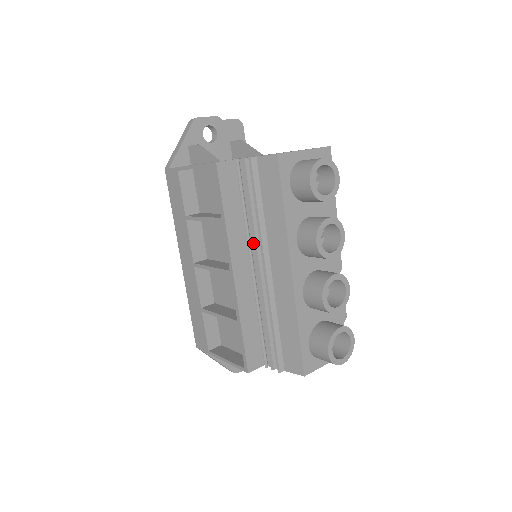
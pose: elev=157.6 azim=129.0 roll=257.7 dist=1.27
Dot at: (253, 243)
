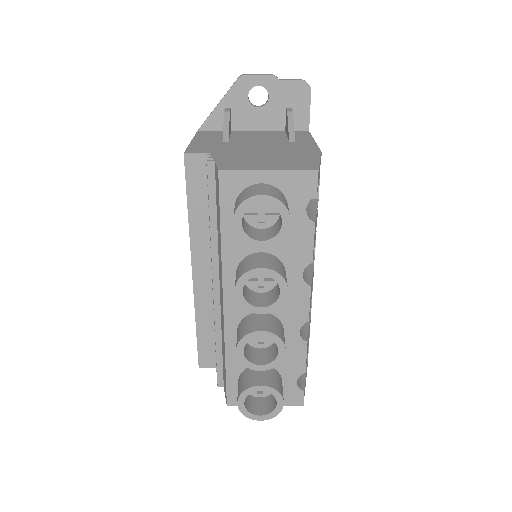
Dot at: occluded
